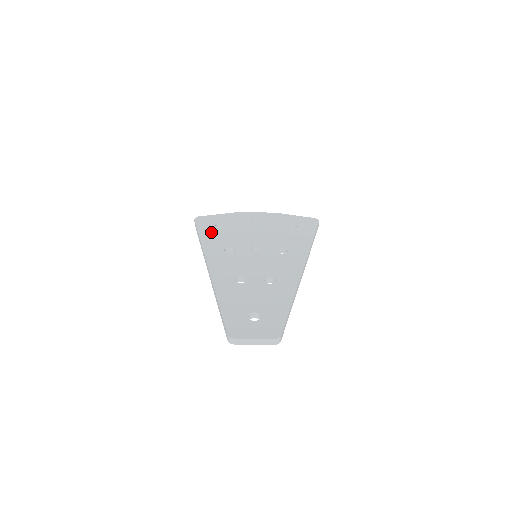
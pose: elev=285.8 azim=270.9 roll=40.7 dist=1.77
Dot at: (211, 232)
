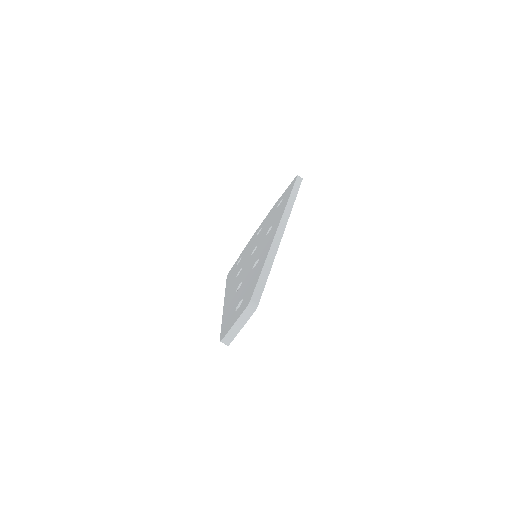
Dot at: (232, 273)
